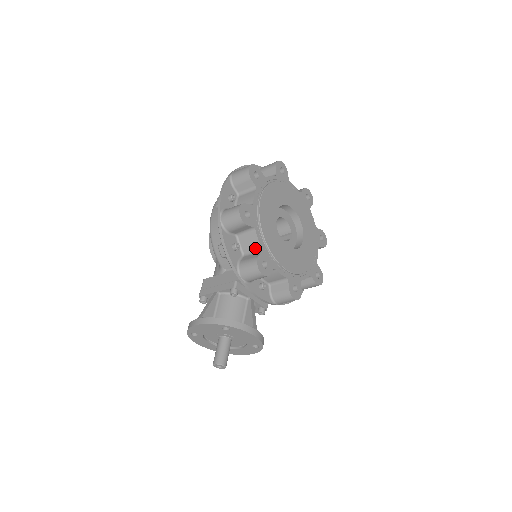
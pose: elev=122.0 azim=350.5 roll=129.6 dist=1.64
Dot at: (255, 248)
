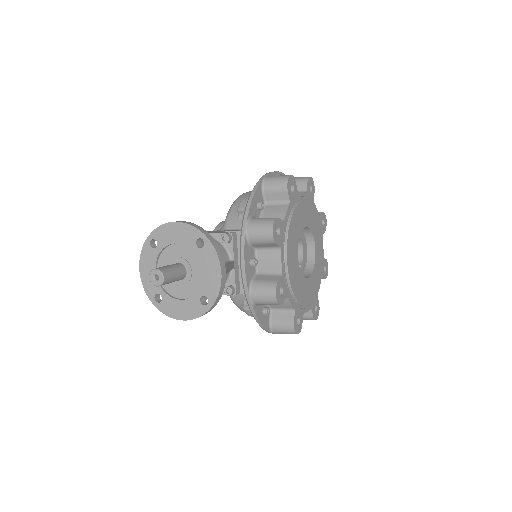
Dot at: occluded
